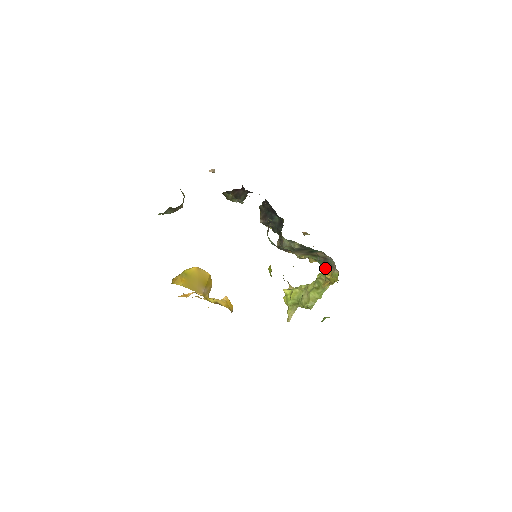
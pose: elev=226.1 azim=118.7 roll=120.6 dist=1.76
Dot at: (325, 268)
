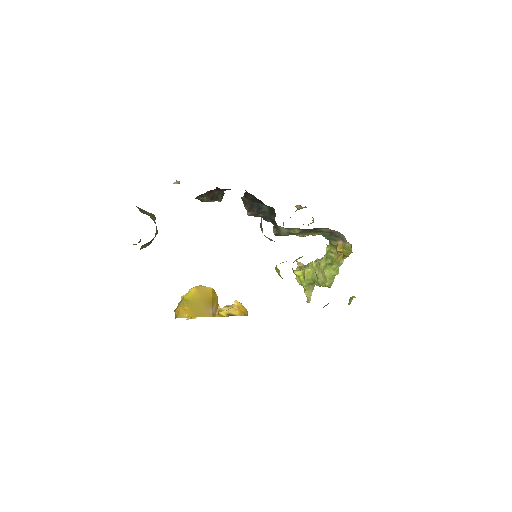
Dot at: (334, 242)
